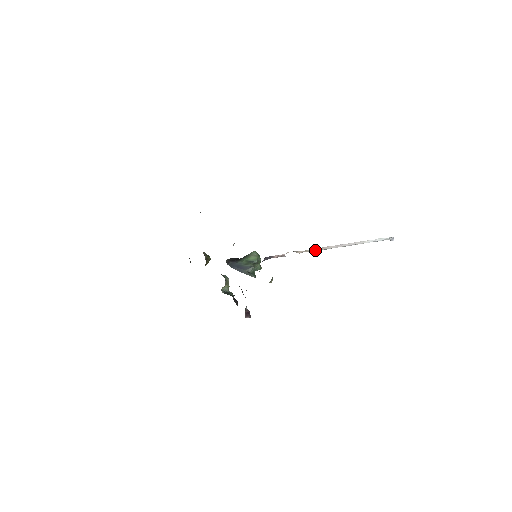
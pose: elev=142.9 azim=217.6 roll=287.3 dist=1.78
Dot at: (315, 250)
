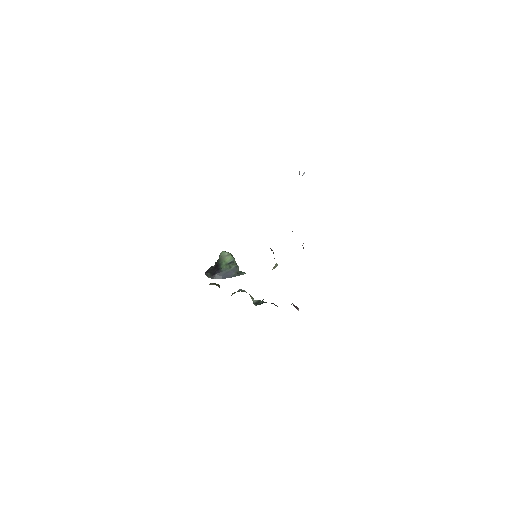
Dot at: occluded
